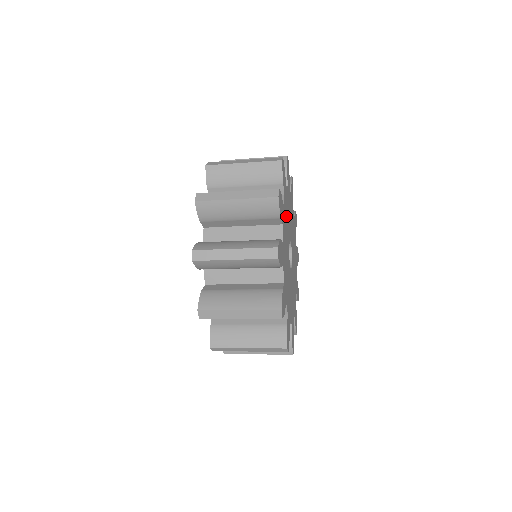
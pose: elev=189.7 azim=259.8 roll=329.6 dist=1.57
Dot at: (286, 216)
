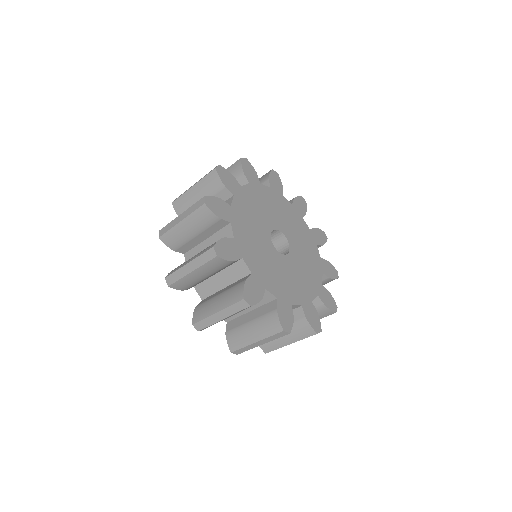
Dot at: (247, 230)
